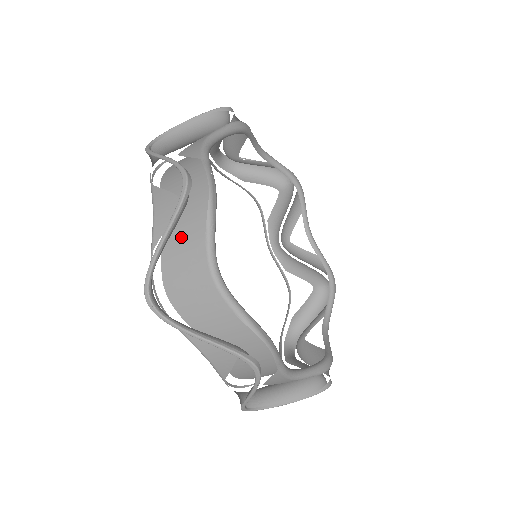
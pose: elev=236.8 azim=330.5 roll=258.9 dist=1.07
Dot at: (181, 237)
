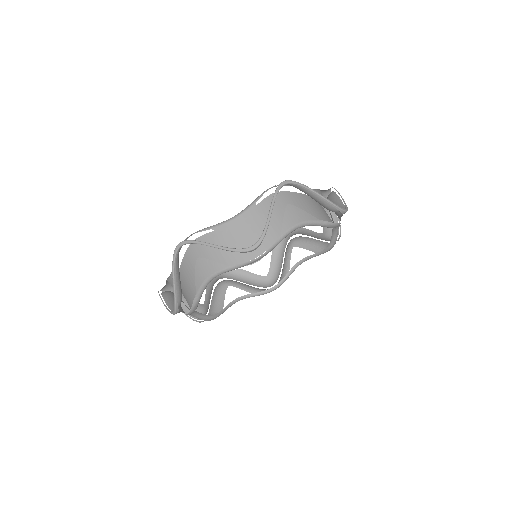
Dot at: (227, 243)
